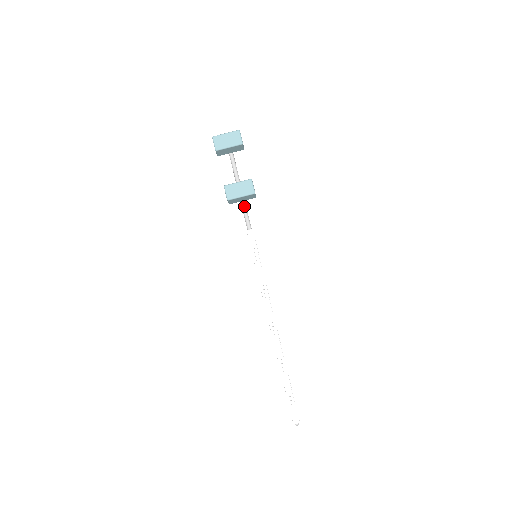
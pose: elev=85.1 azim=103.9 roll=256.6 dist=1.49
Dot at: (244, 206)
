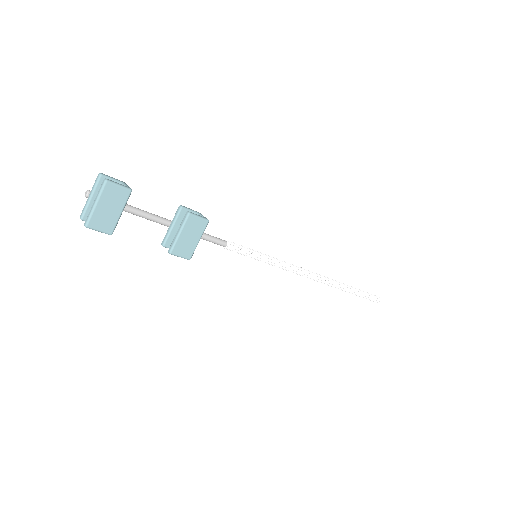
Dot at: occluded
